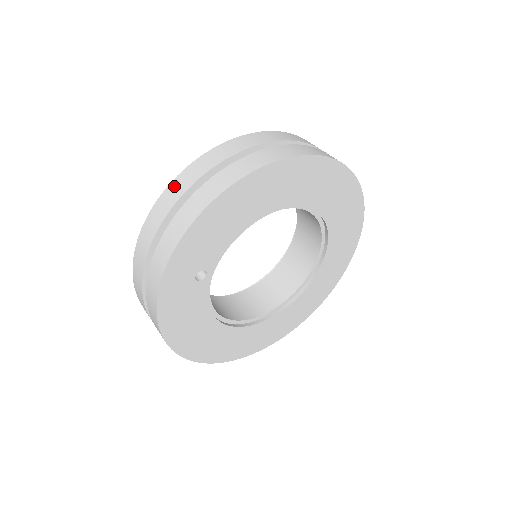
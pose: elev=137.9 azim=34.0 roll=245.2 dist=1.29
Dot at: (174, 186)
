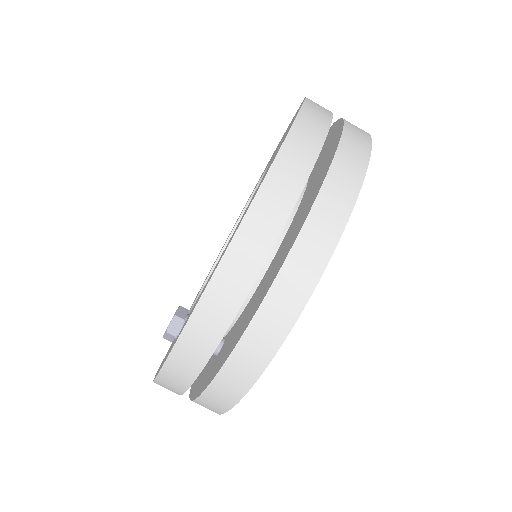
Dot at: (197, 329)
